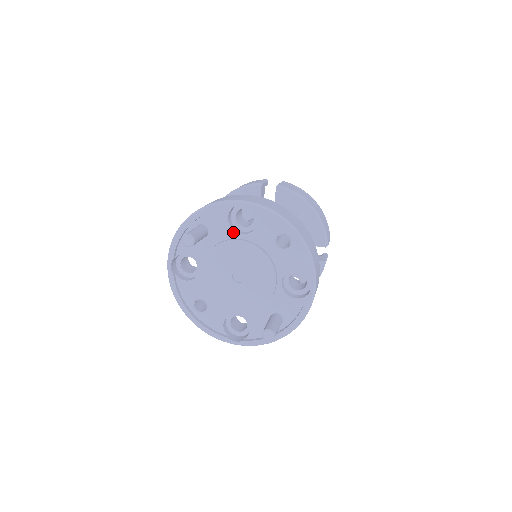
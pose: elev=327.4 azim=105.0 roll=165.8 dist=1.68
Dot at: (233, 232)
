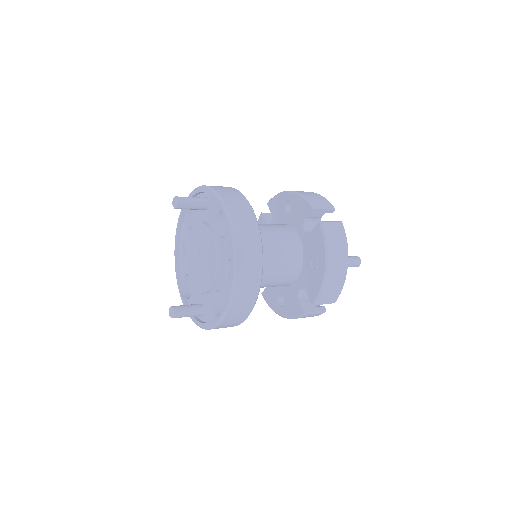
Dot at: (215, 225)
